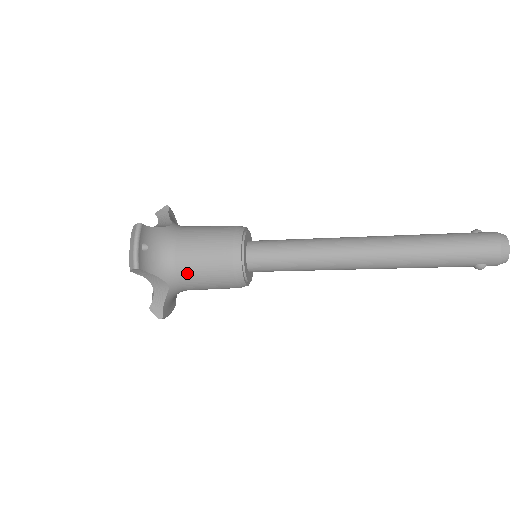
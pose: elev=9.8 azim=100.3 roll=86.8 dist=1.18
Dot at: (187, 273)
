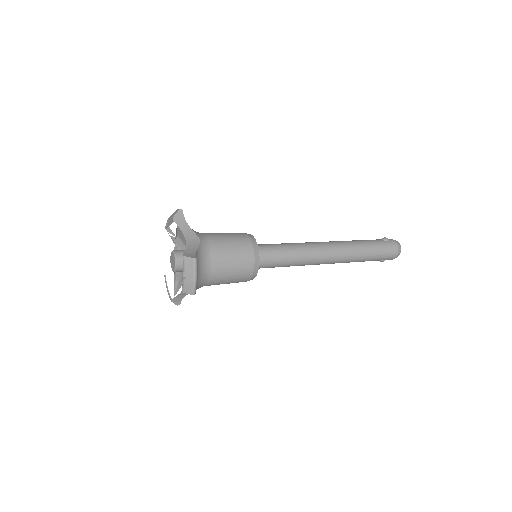
Dot at: (216, 281)
